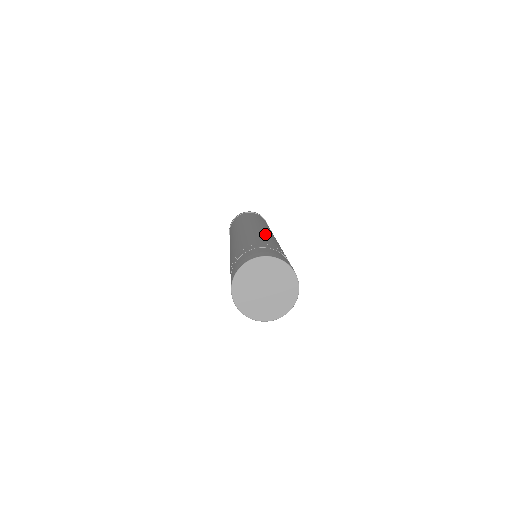
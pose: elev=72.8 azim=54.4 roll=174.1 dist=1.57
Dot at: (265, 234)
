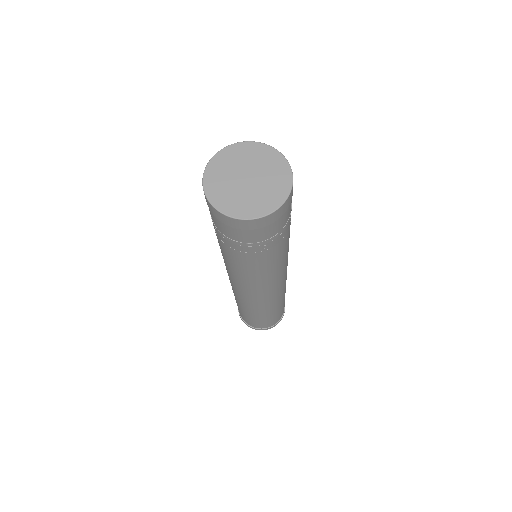
Dot at: occluded
